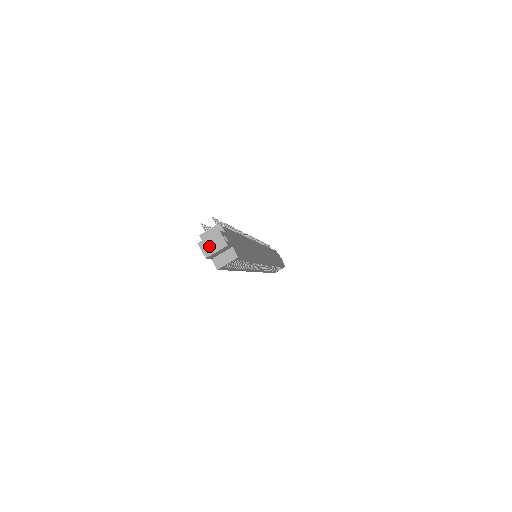
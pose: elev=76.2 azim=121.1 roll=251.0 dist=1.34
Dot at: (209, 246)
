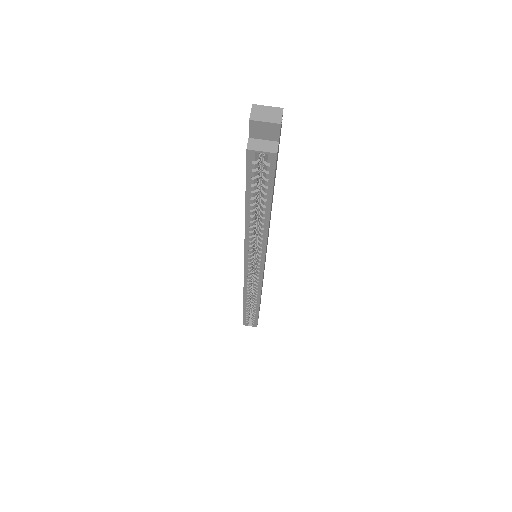
Dot at: (262, 113)
